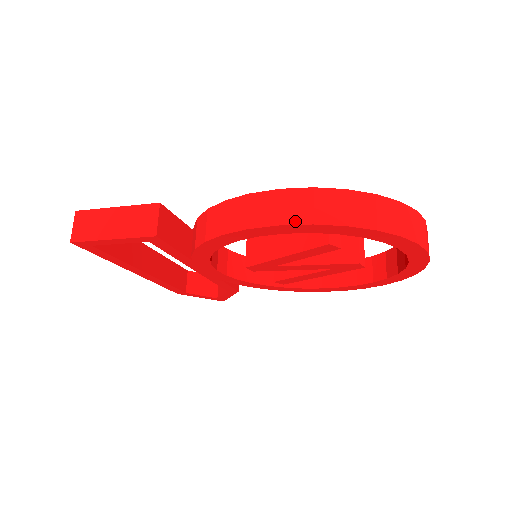
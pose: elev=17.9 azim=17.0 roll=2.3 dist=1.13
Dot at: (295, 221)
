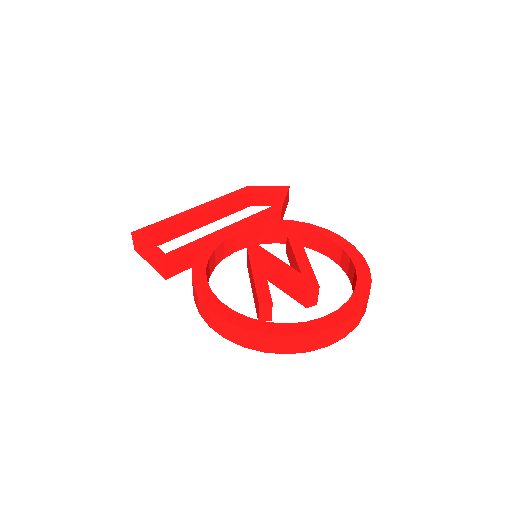
Dot at: (216, 331)
